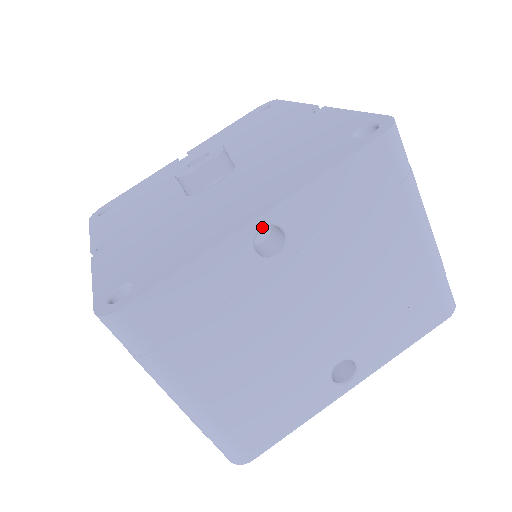
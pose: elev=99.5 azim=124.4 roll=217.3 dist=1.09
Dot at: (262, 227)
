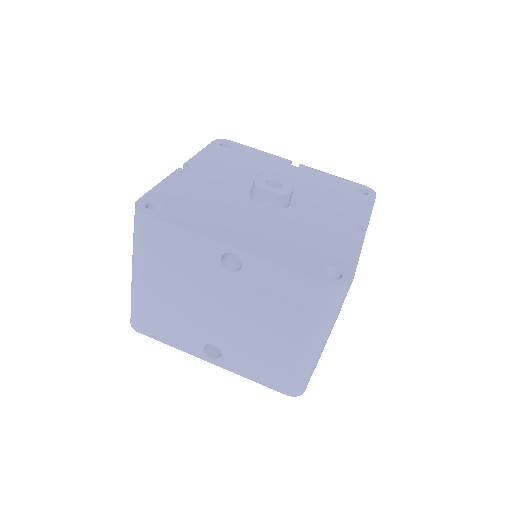
Dot at: (233, 253)
